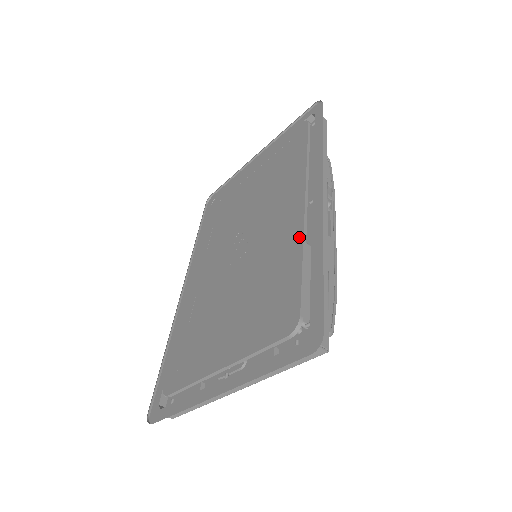
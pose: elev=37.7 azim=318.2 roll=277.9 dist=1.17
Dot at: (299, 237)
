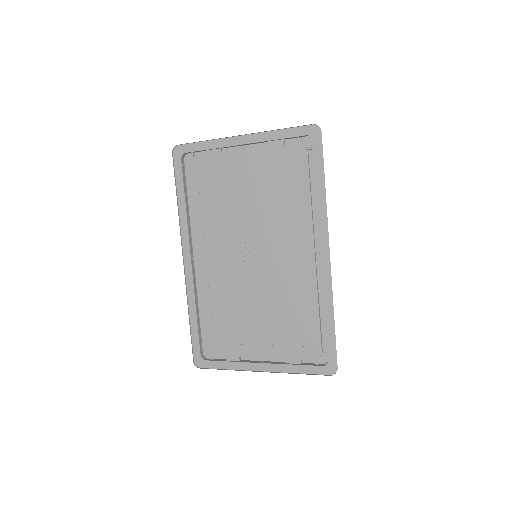
Dot at: (314, 291)
